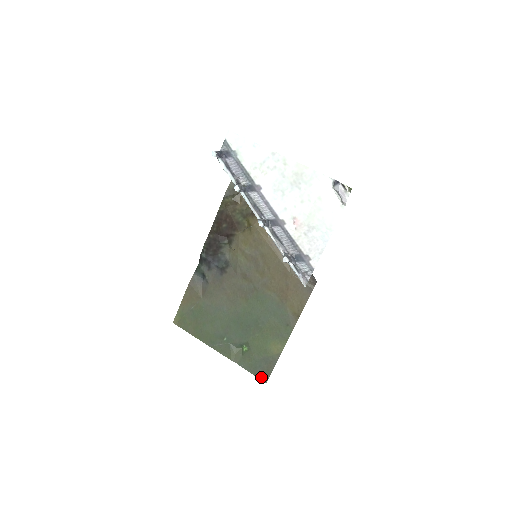
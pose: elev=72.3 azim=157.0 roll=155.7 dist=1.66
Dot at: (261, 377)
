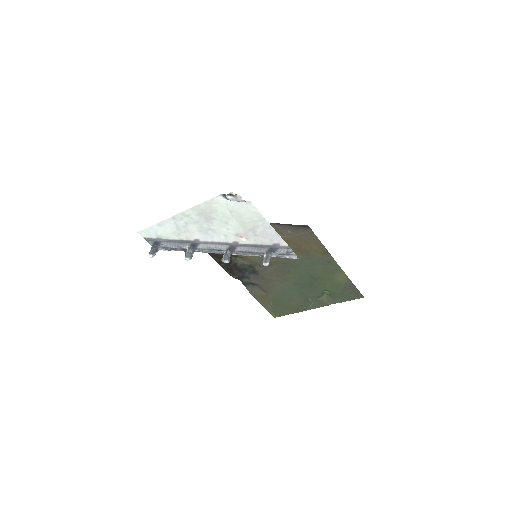
Dot at: (357, 298)
